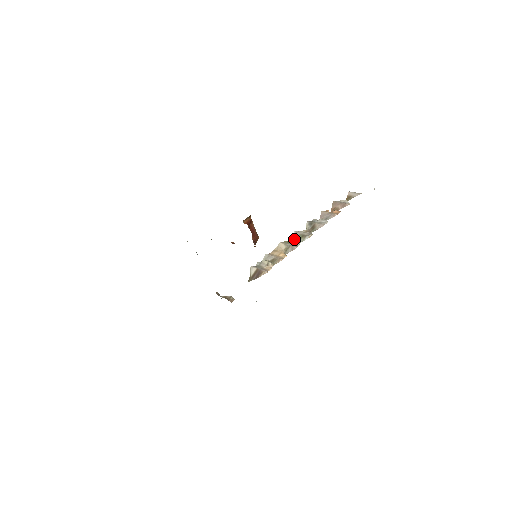
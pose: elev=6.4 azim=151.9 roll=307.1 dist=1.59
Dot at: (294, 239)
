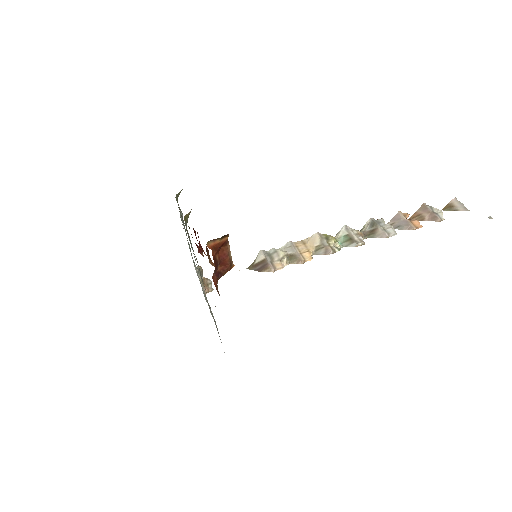
Dot at: (338, 237)
